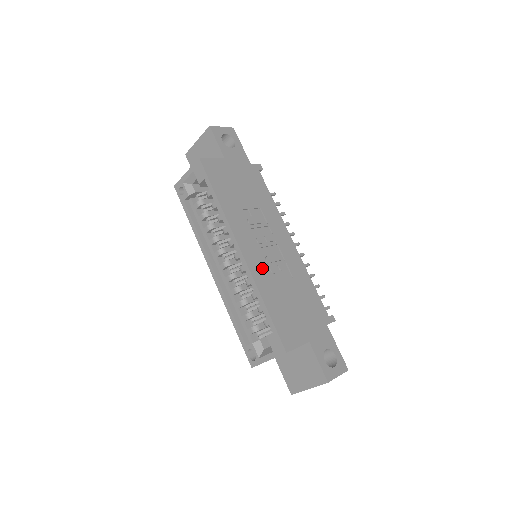
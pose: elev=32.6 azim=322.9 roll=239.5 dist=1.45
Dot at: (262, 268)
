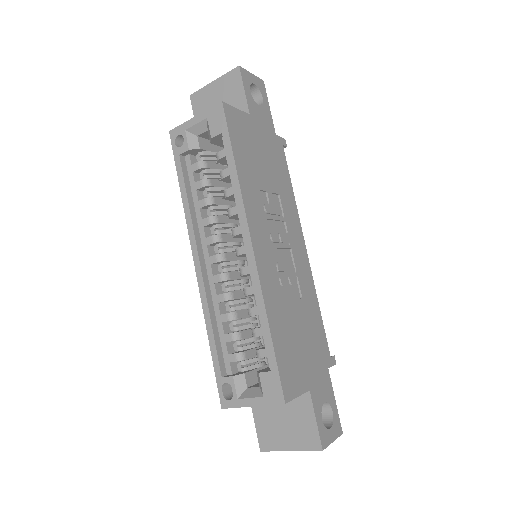
Dot at: (272, 277)
